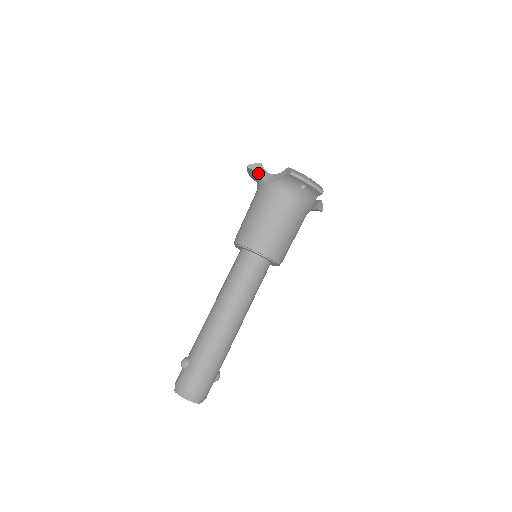
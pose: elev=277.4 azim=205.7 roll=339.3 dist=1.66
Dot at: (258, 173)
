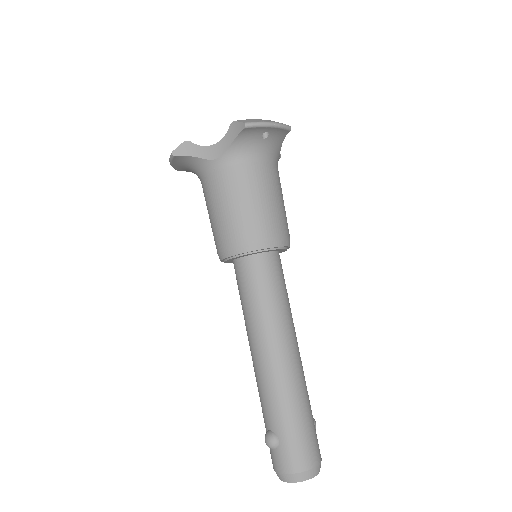
Dot at: (192, 155)
